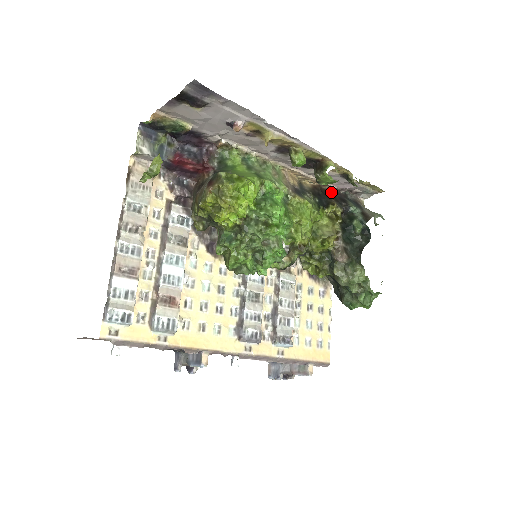
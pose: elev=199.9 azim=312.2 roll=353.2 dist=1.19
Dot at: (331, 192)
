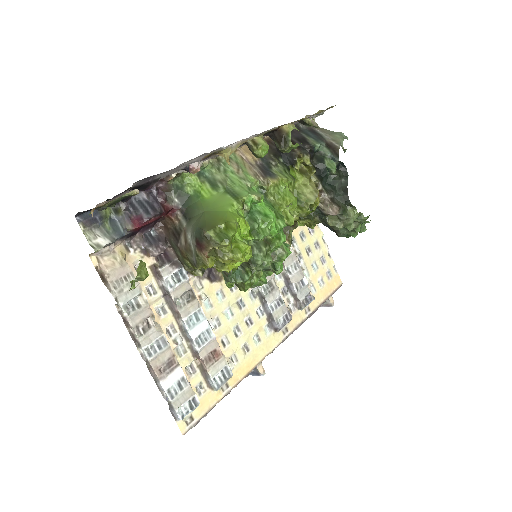
Dot at: occluded
